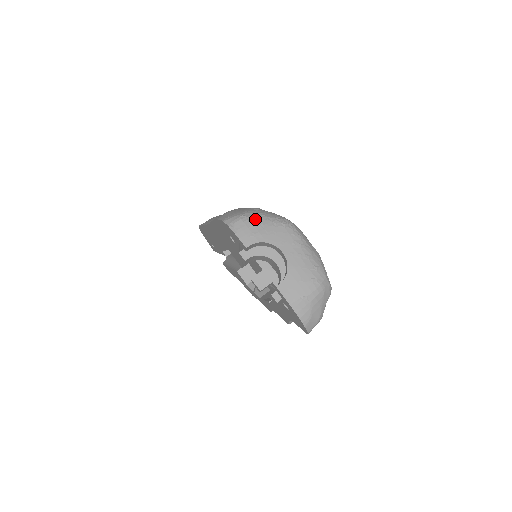
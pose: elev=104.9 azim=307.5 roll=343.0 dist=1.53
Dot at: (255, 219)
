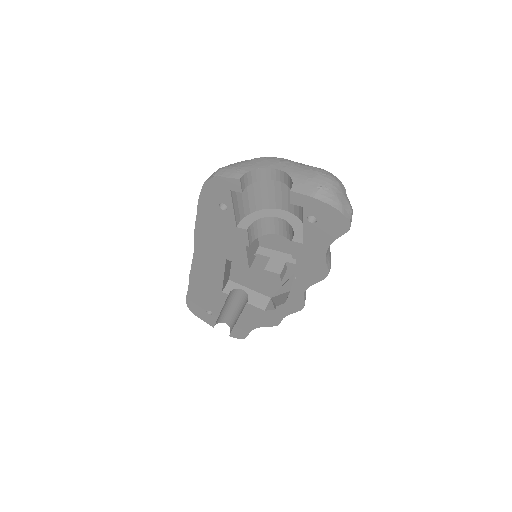
Dot at: (233, 164)
